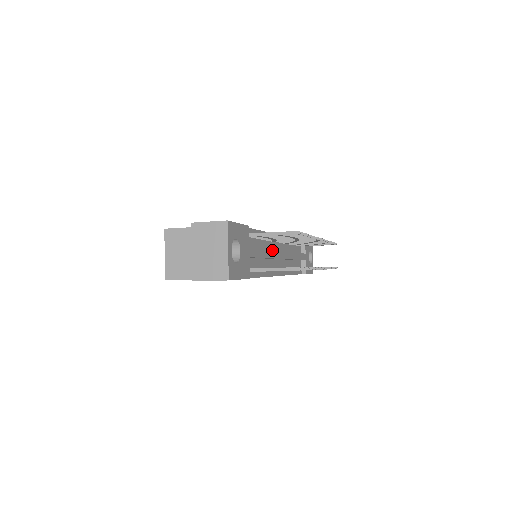
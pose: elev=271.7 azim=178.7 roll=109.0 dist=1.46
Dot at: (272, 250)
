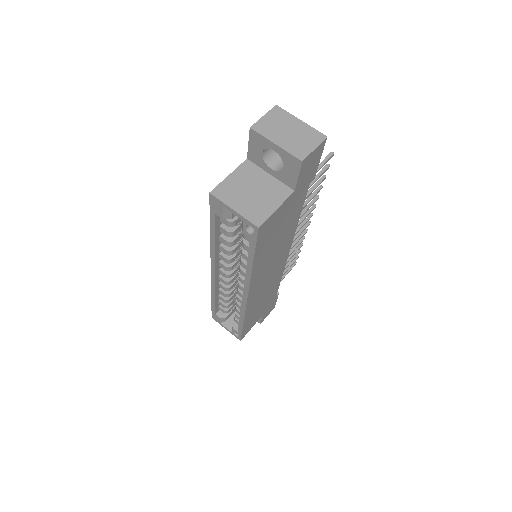
Dot at: occluded
